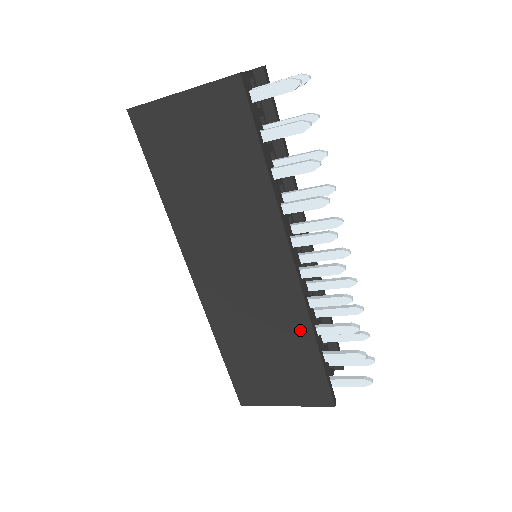
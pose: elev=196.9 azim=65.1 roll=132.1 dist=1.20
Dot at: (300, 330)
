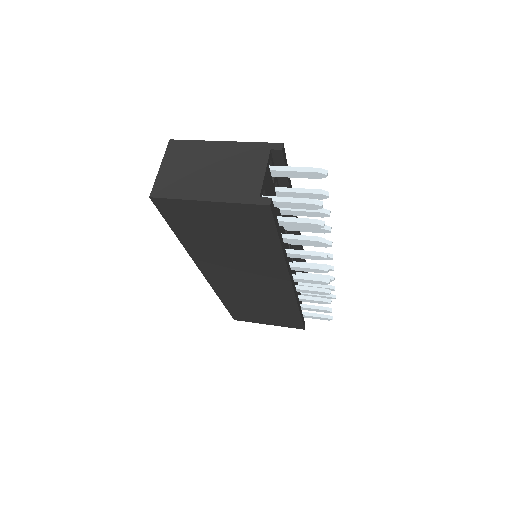
Dot at: (288, 305)
